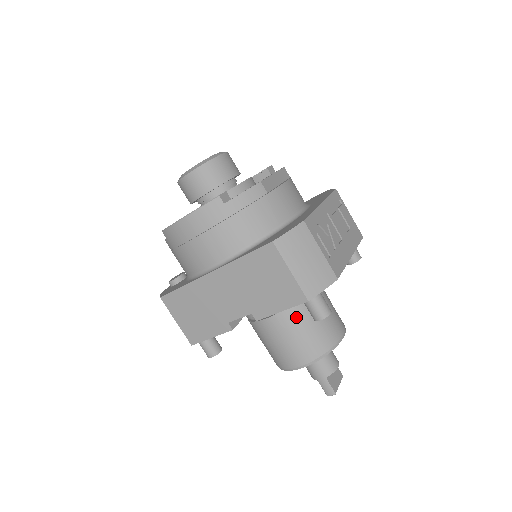
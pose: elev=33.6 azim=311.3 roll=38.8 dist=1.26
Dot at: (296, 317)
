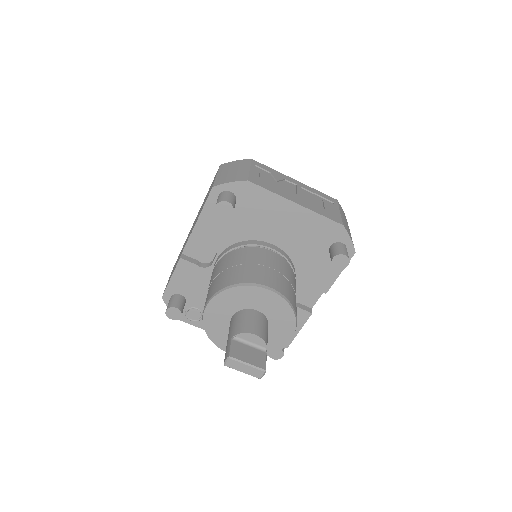
Dot at: (231, 258)
